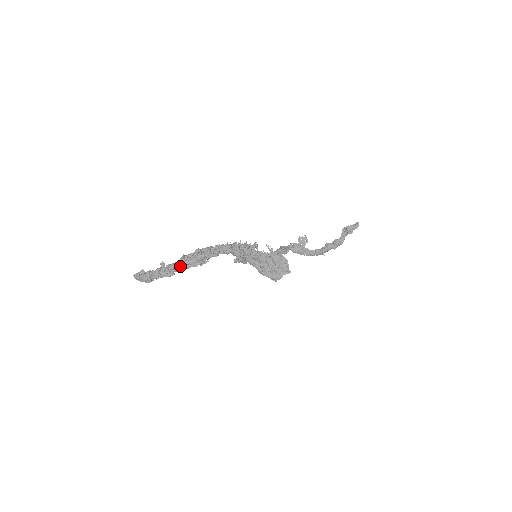
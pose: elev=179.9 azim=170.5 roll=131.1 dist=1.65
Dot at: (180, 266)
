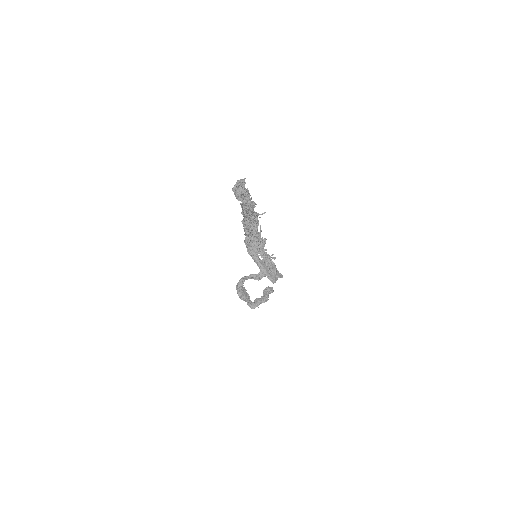
Dot at: occluded
